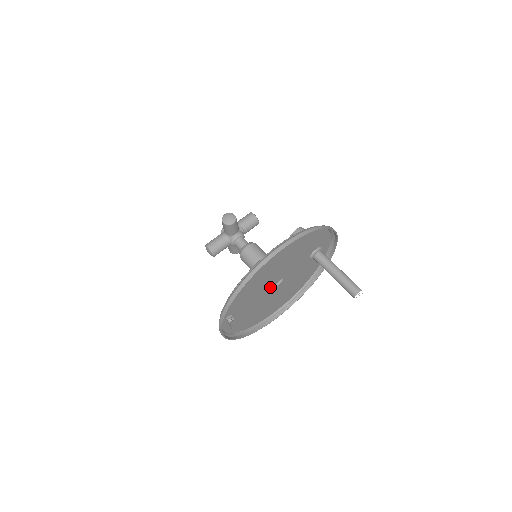
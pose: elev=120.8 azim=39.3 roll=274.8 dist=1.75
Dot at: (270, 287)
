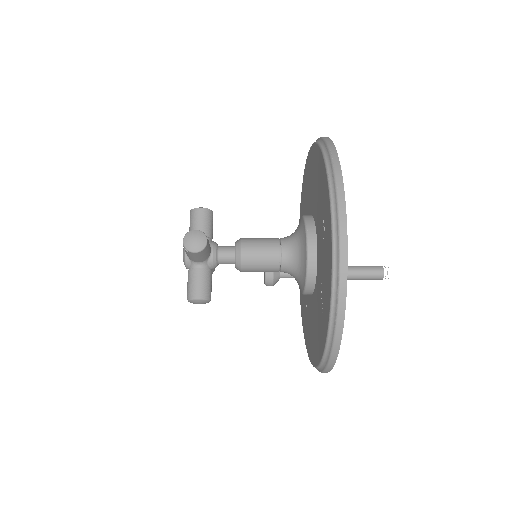
Dot at: occluded
